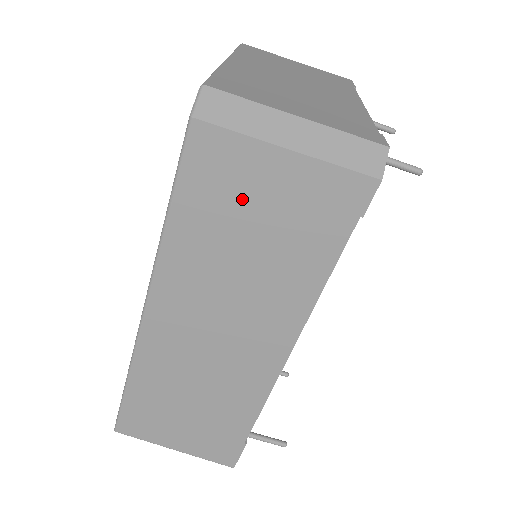
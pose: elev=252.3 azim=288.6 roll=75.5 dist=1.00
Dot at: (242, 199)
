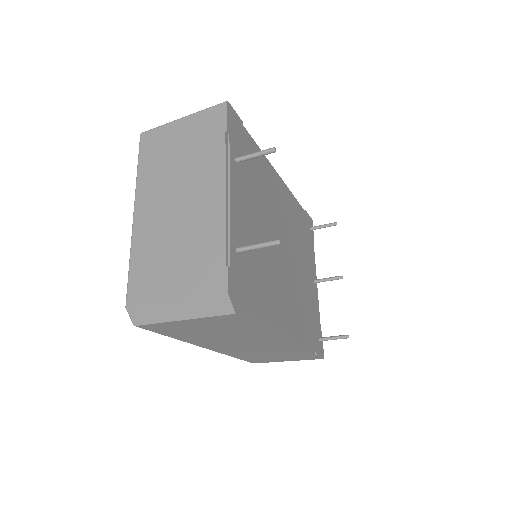
Dot at: (189, 329)
